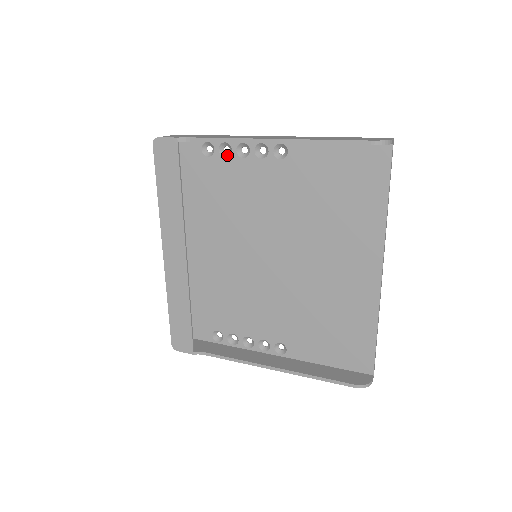
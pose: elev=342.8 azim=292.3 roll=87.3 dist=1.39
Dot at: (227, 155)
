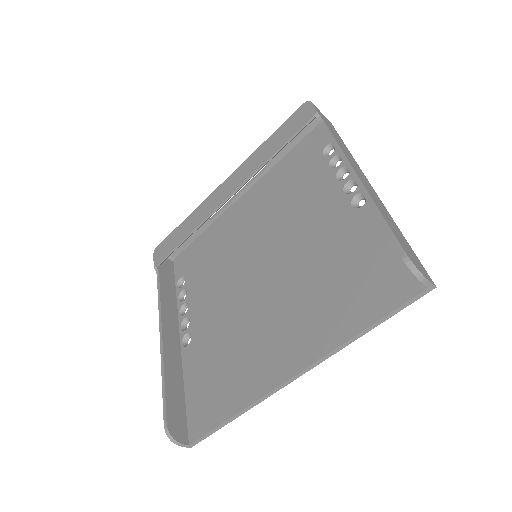
Dot at: (333, 166)
